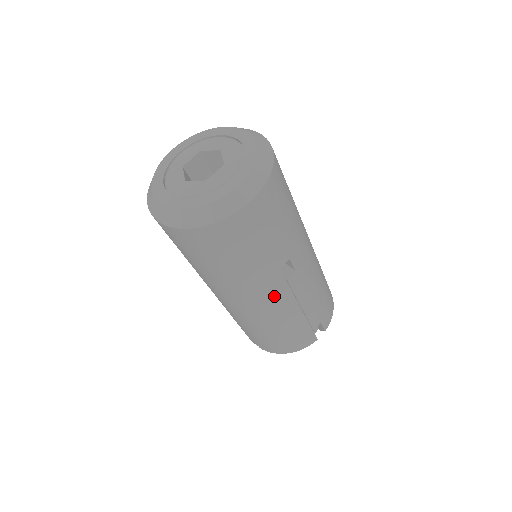
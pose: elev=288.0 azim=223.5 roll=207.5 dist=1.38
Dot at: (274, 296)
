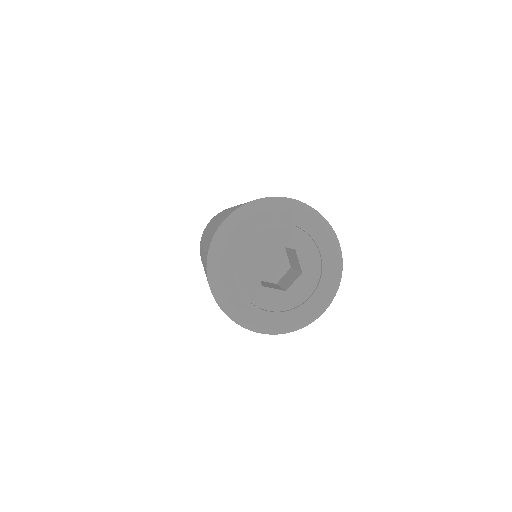
Dot at: occluded
